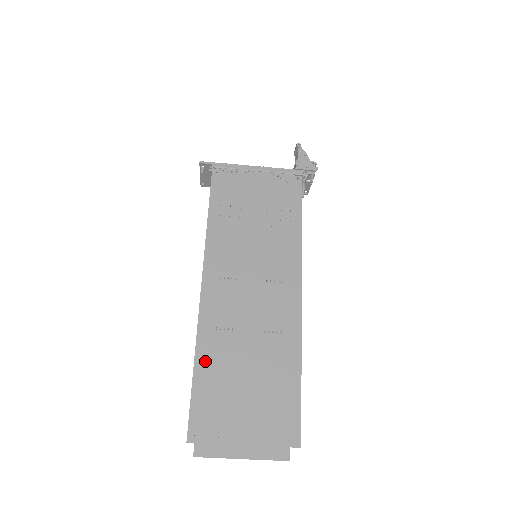
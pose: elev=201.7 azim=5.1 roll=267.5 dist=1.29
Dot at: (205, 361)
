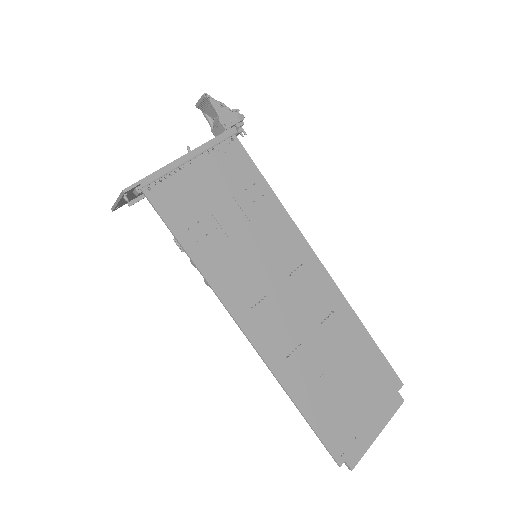
Dot at: (301, 393)
